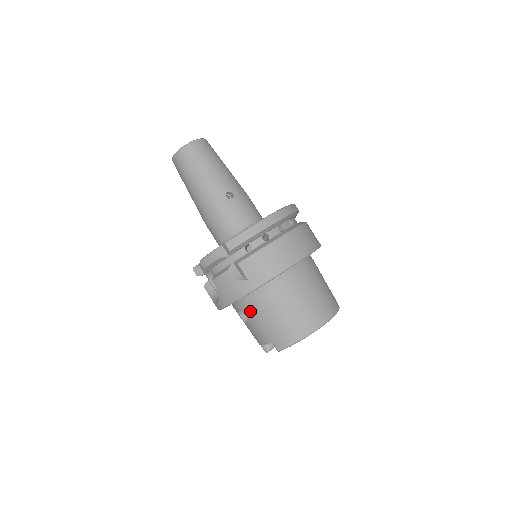
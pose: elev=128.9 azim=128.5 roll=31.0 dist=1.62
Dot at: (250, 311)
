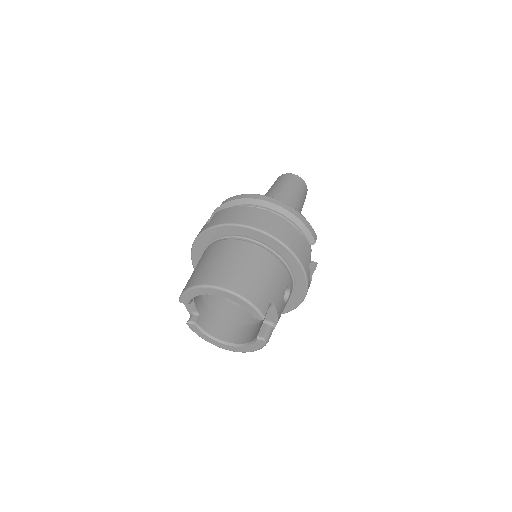
Dot at: occluded
